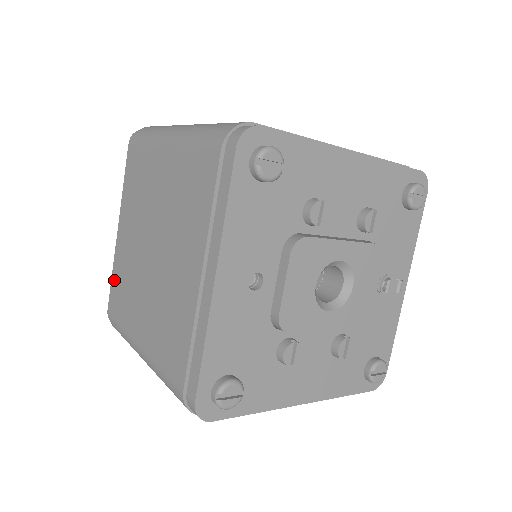
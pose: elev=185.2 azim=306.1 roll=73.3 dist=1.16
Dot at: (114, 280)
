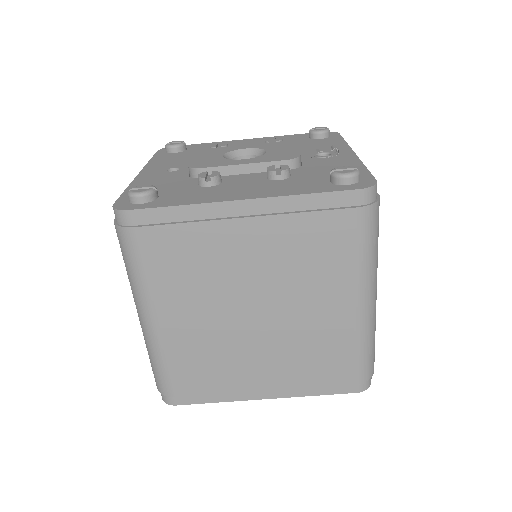
Dot at: occluded
